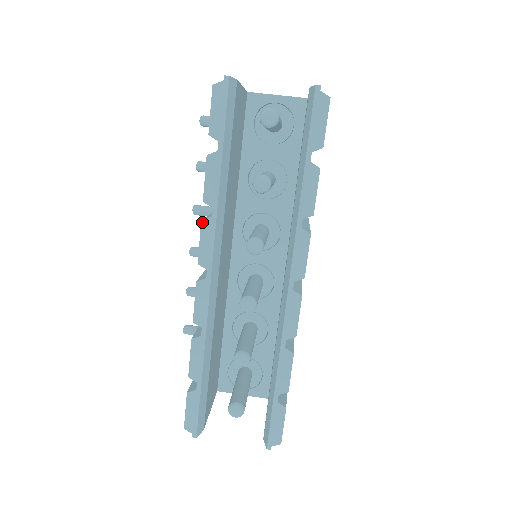
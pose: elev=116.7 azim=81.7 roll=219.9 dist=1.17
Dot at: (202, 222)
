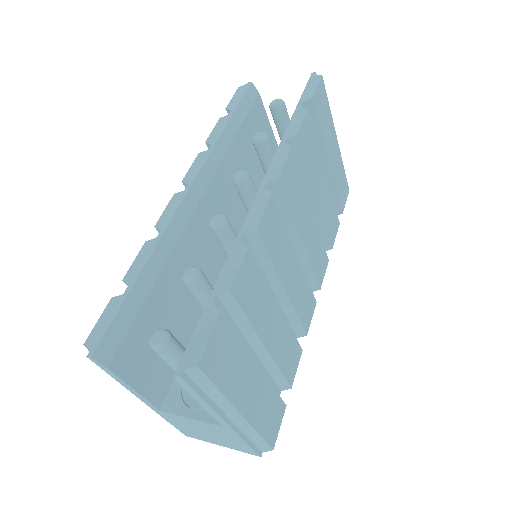
Dot at: (199, 154)
